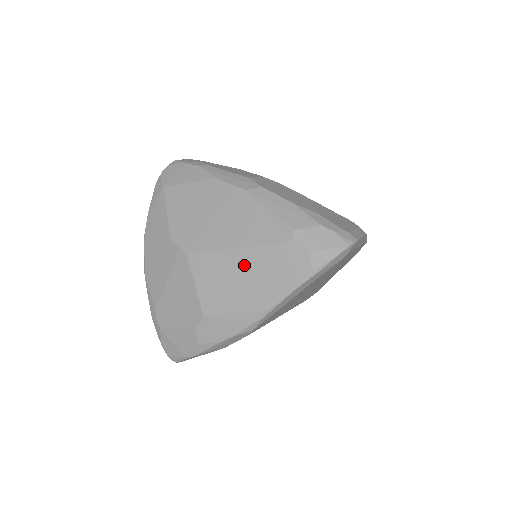
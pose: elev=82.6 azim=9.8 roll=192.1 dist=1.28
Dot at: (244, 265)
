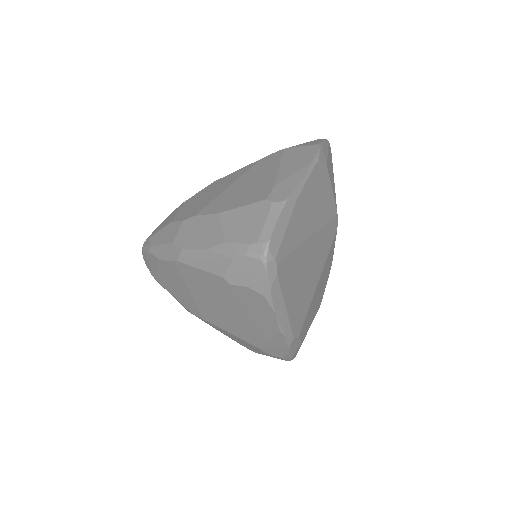
Dot at: (234, 313)
